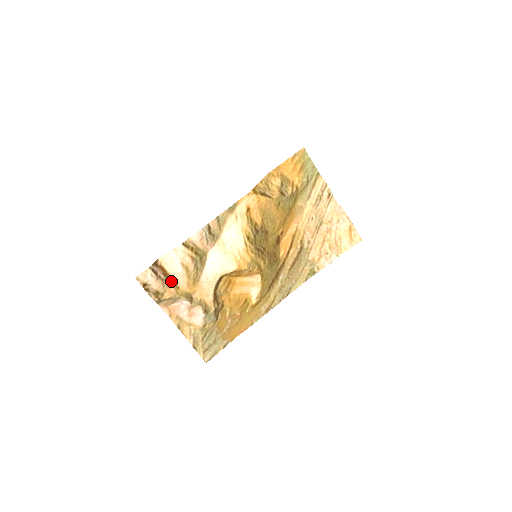
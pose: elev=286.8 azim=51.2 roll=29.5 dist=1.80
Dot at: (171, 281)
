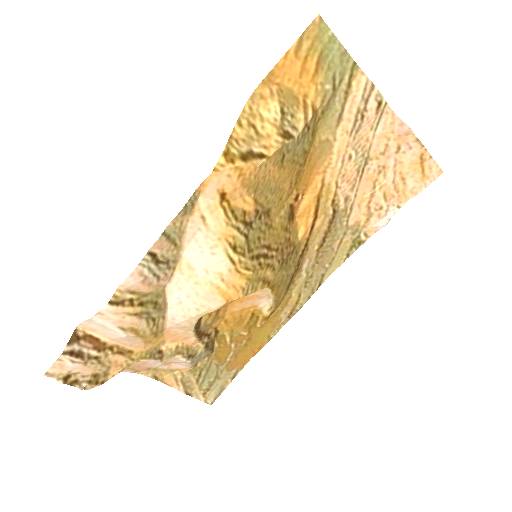
Dot at: (114, 350)
